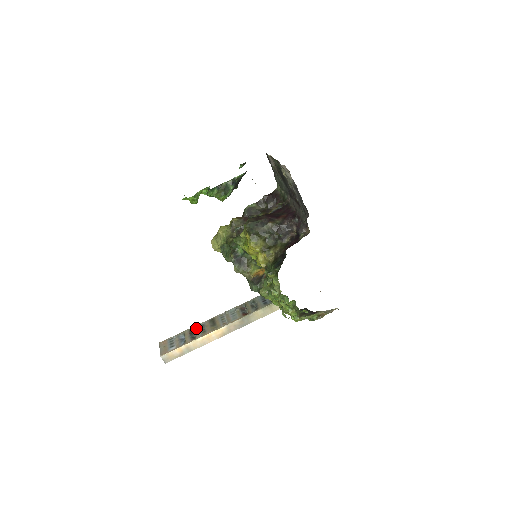
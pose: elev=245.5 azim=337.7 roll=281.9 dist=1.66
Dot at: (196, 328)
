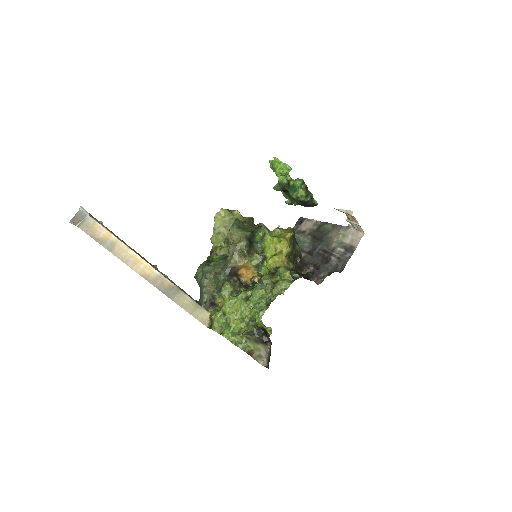
Dot at: occluded
